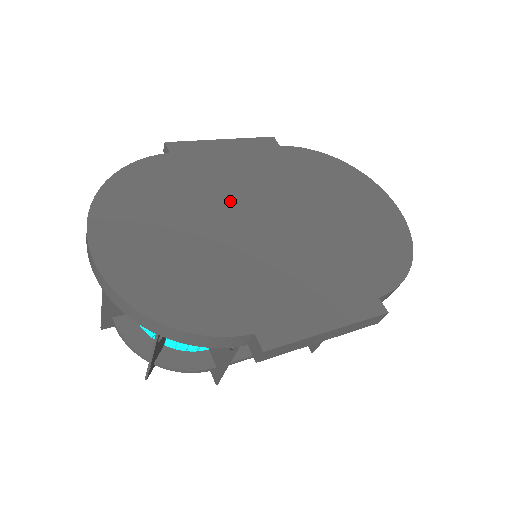
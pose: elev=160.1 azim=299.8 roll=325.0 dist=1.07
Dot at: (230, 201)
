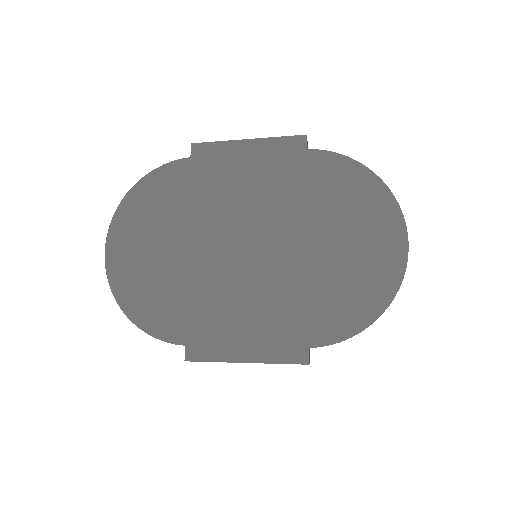
Dot at: (221, 218)
